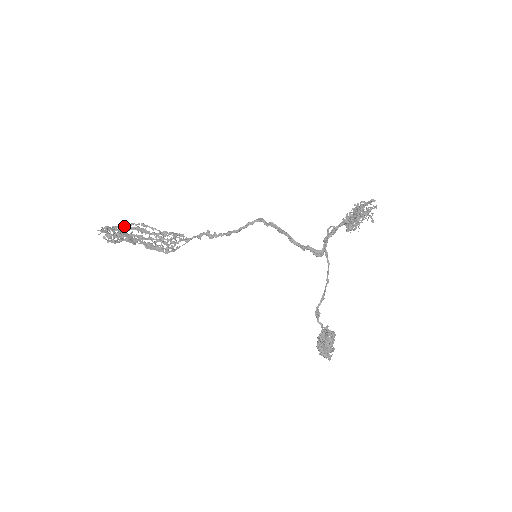
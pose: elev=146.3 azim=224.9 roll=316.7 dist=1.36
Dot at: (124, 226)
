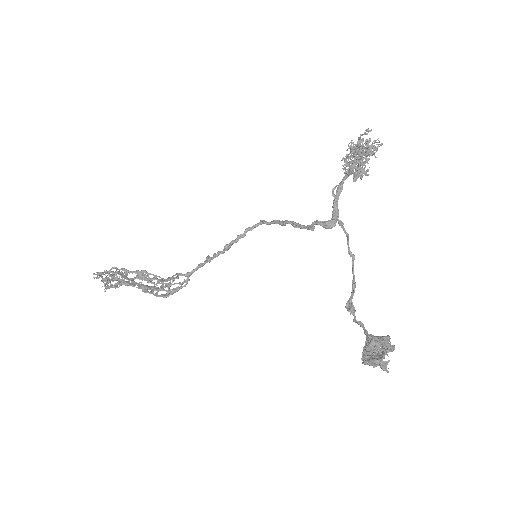
Dot at: (122, 269)
